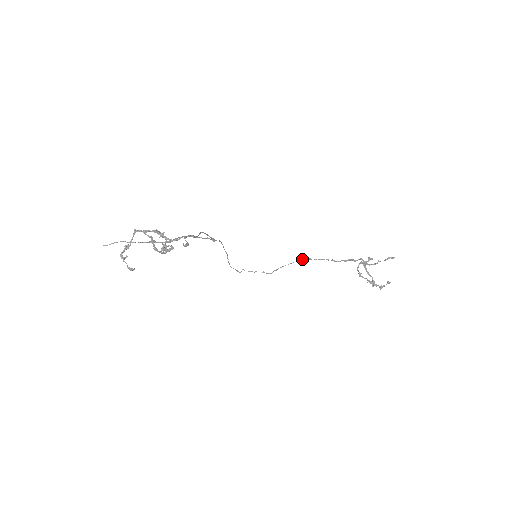
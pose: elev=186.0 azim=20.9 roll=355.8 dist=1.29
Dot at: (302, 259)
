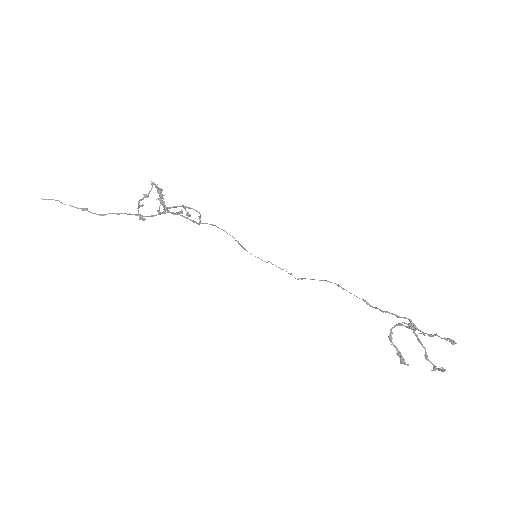
Dot at: (329, 281)
